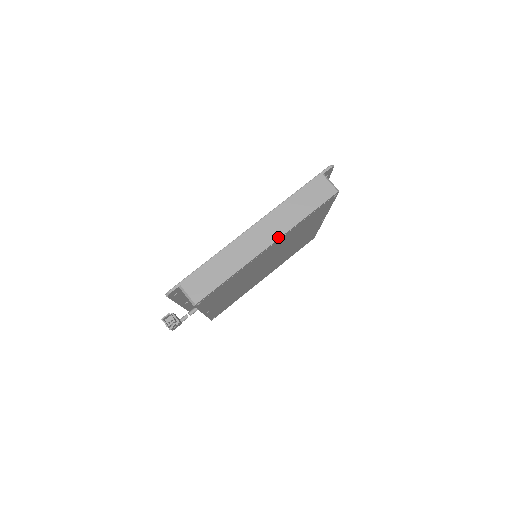
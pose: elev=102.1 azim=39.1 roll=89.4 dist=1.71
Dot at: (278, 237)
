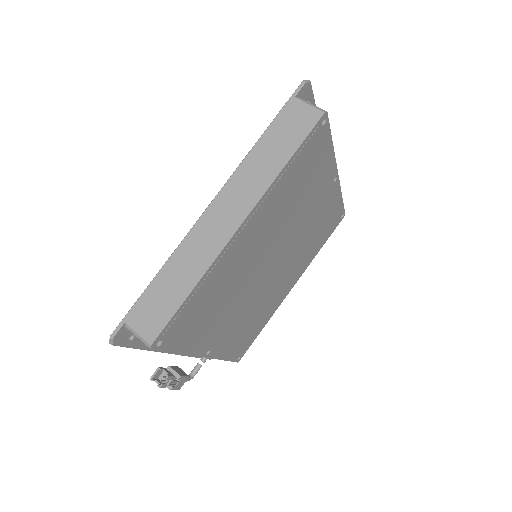
Dot at: (250, 208)
